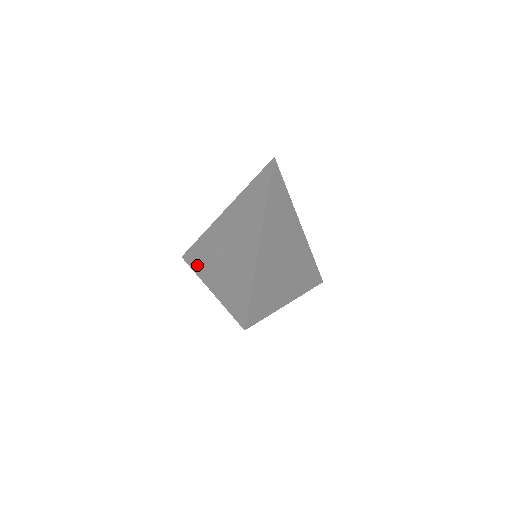
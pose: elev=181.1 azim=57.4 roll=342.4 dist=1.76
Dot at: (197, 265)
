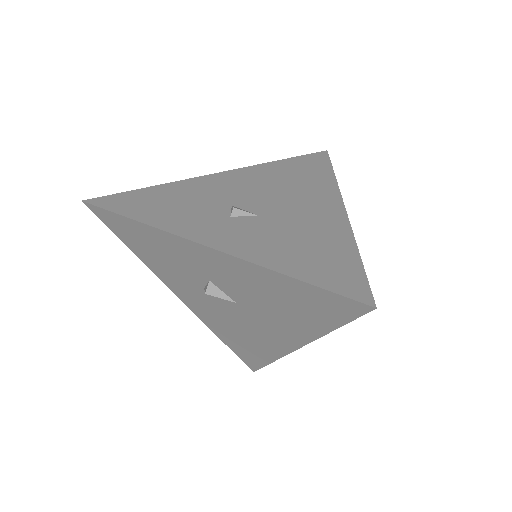
Dot at: (150, 214)
